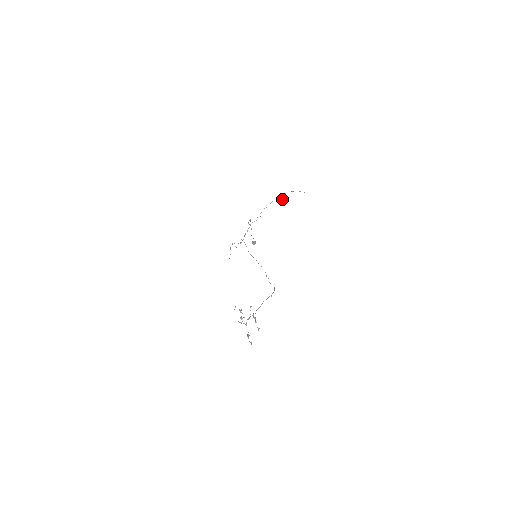
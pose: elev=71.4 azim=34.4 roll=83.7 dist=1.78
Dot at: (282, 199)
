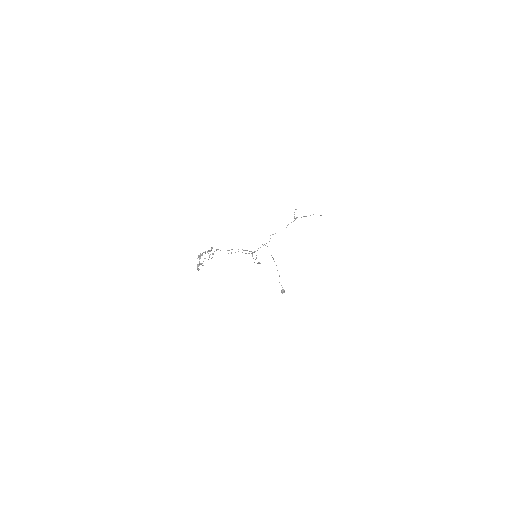
Dot at: (296, 218)
